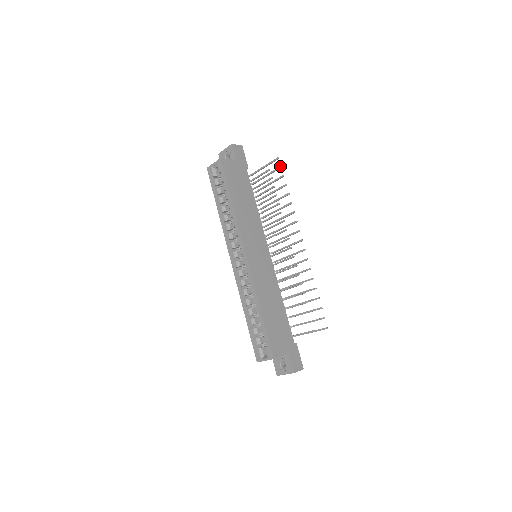
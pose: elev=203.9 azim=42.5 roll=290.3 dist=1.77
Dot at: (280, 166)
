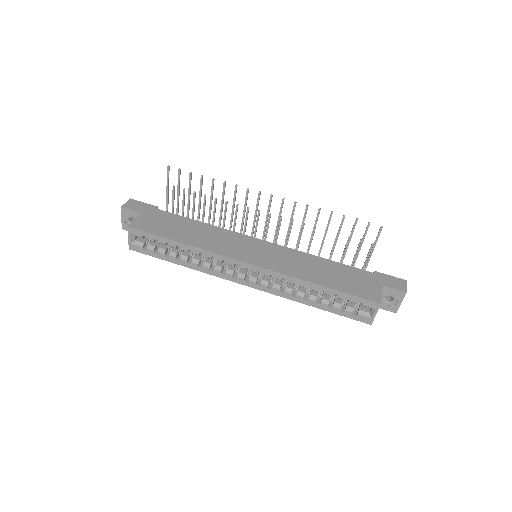
Dot at: (178, 170)
